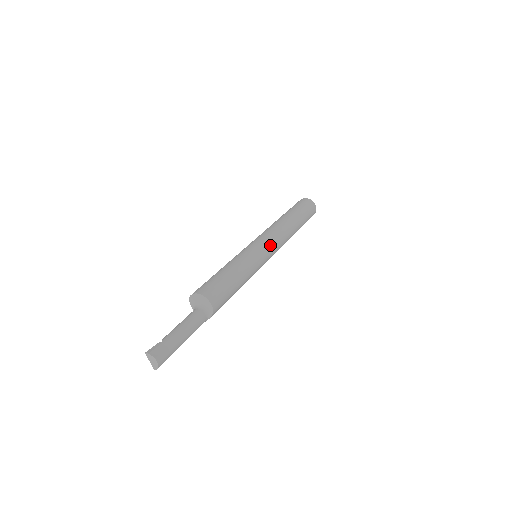
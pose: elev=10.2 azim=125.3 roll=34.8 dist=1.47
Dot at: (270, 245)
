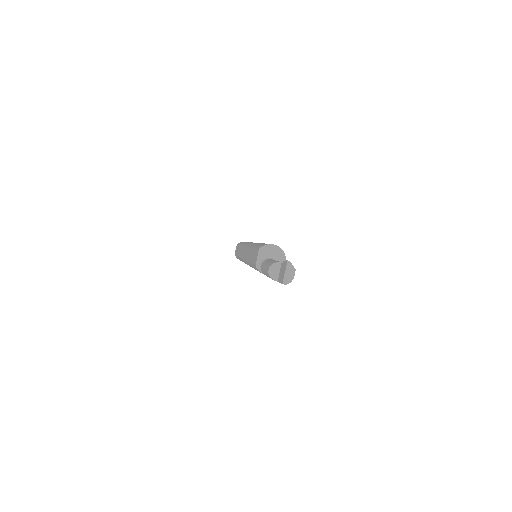
Dot at: occluded
